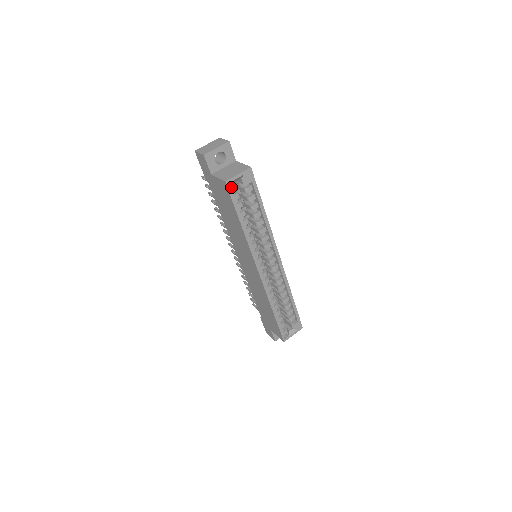
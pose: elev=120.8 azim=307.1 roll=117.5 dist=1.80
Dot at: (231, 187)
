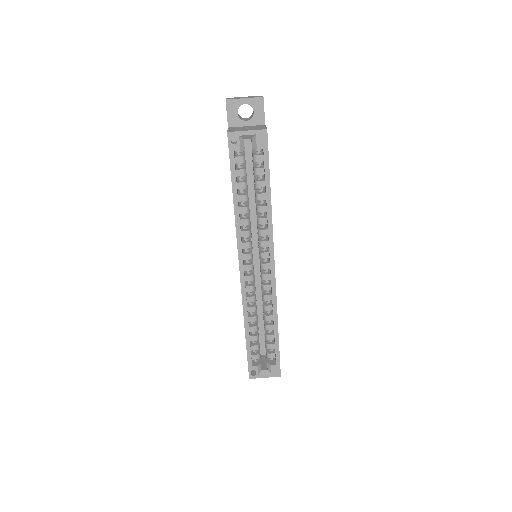
Dot at: (234, 143)
